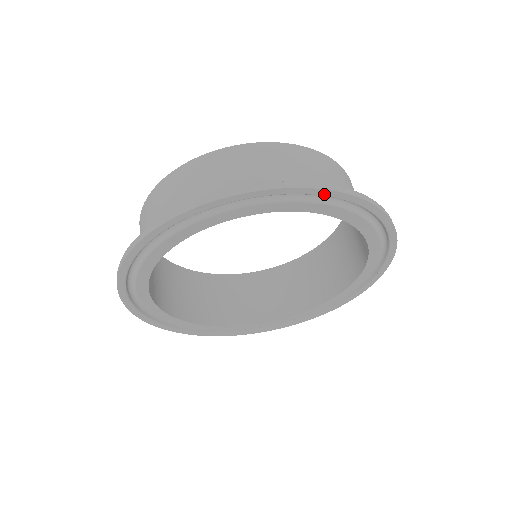
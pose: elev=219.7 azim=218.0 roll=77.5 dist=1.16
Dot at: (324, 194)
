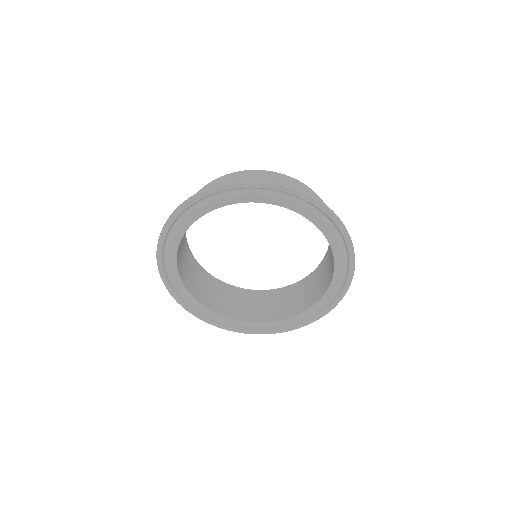
Dot at: (346, 239)
